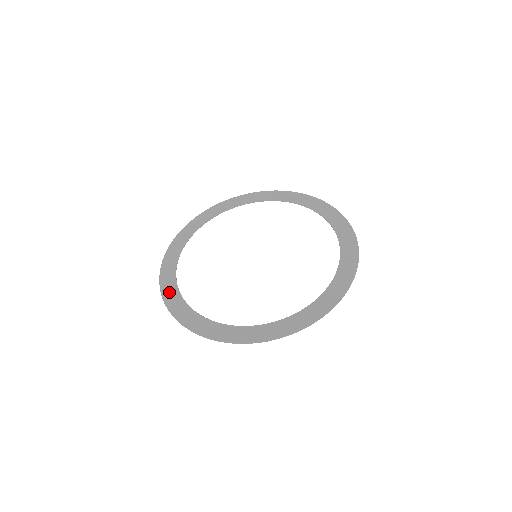
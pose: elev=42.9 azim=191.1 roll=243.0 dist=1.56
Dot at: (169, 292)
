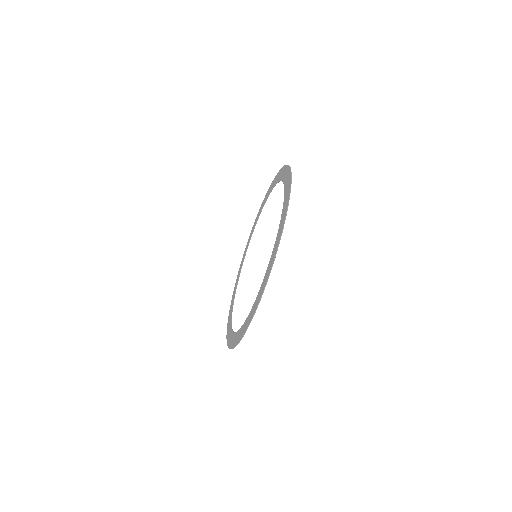
Dot at: (248, 322)
